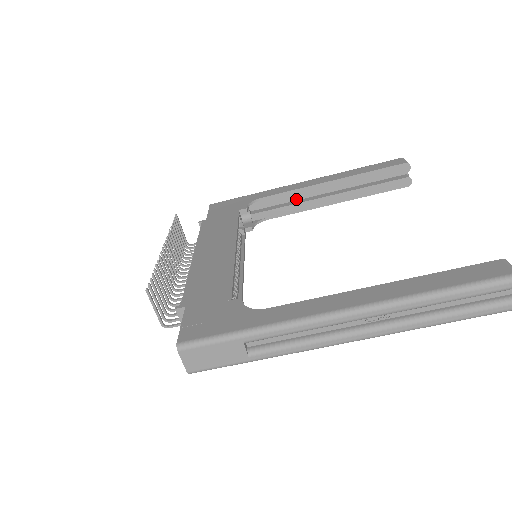
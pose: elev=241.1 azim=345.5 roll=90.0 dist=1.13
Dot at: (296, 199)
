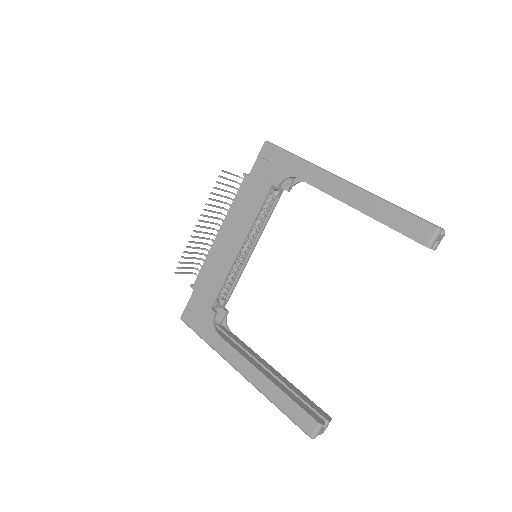
Dot at: occluded
